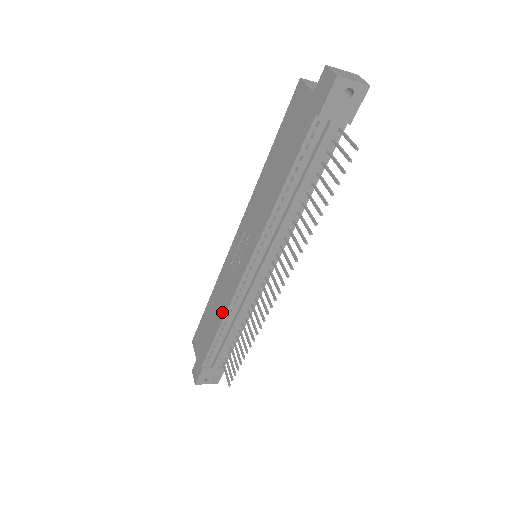
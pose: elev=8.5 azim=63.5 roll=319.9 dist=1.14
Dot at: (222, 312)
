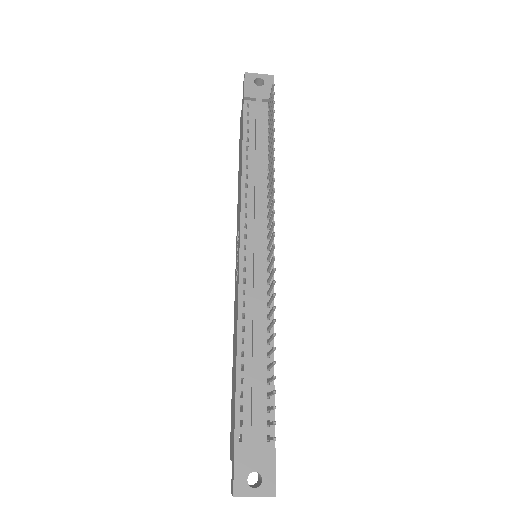
Dot at: (236, 330)
